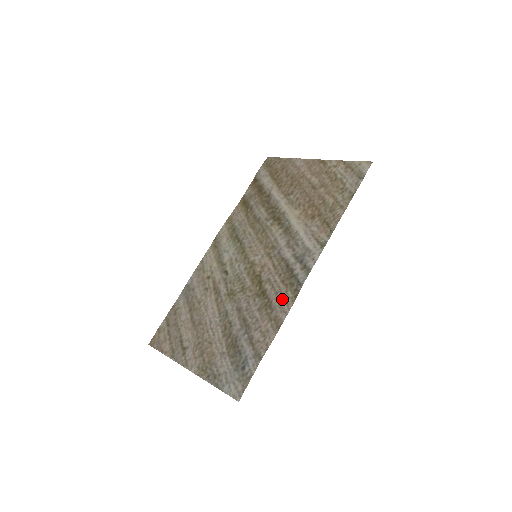
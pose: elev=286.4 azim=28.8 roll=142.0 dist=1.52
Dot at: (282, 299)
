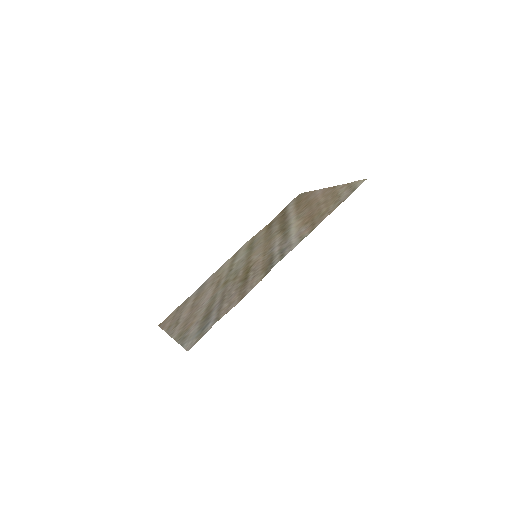
Dot at: (255, 279)
